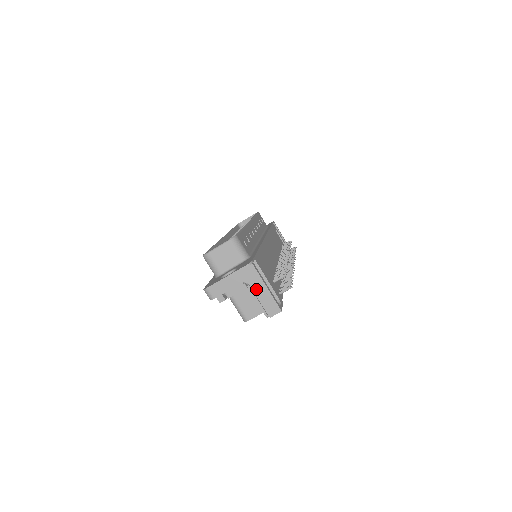
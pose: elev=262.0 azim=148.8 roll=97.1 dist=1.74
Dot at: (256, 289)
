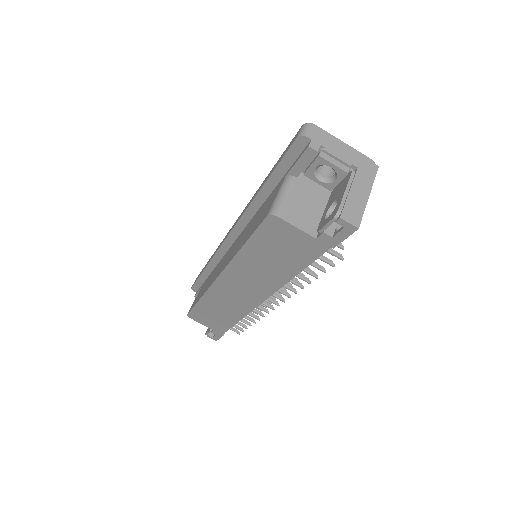
Dot at: (358, 183)
